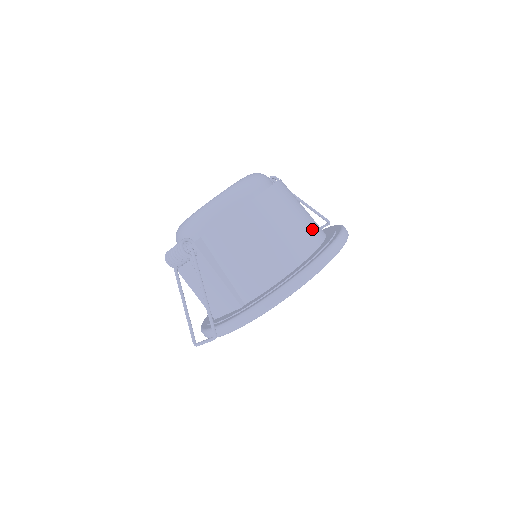
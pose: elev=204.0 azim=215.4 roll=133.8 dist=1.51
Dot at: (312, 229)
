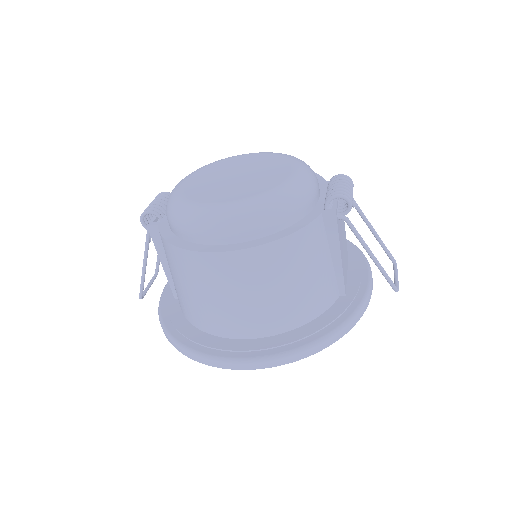
Dot at: (262, 319)
